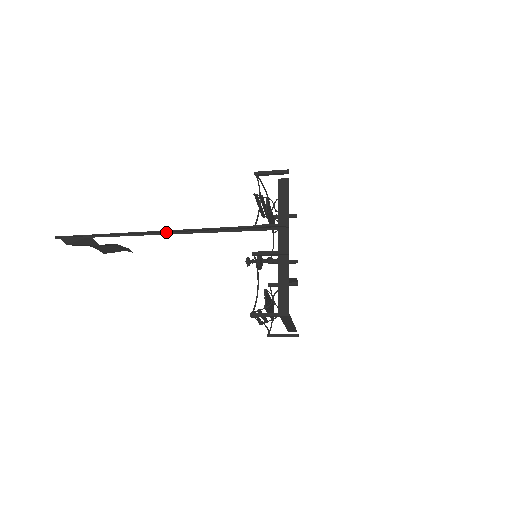
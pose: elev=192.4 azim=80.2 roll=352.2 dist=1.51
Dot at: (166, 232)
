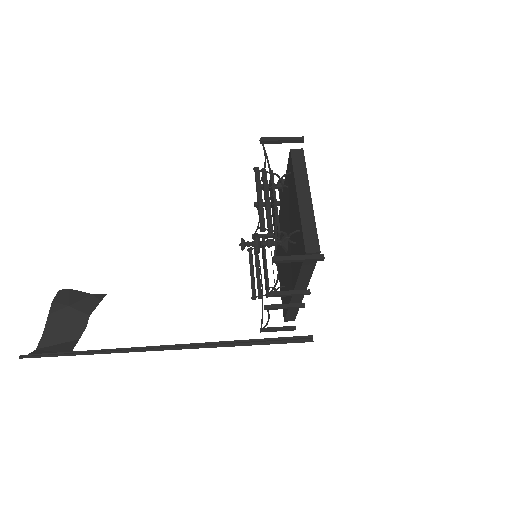
Dot at: (171, 348)
